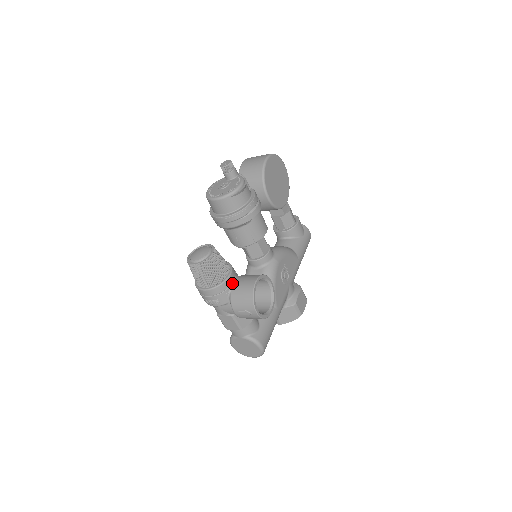
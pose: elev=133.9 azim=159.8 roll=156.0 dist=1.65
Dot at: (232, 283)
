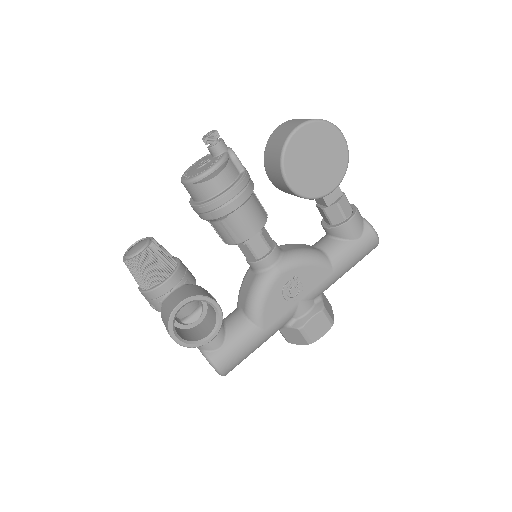
Dot at: (167, 292)
